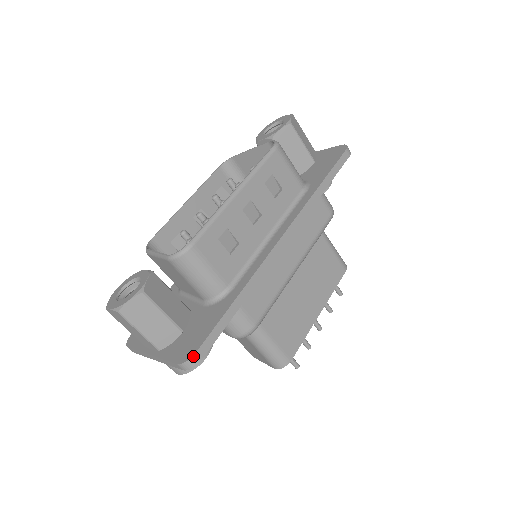
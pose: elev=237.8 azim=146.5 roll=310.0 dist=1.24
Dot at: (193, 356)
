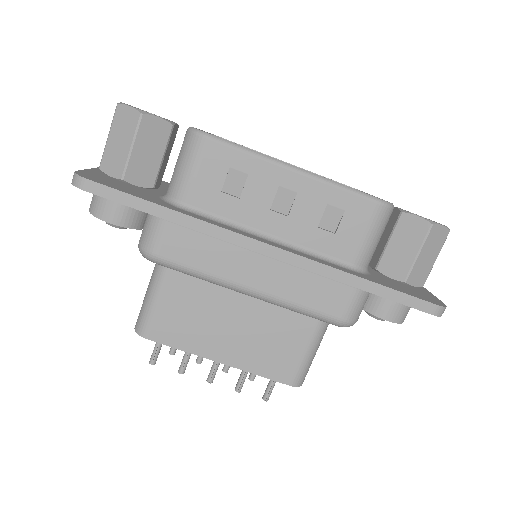
Dot at: (83, 178)
